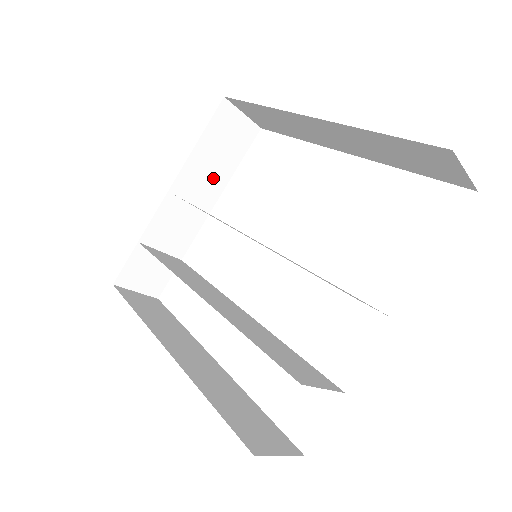
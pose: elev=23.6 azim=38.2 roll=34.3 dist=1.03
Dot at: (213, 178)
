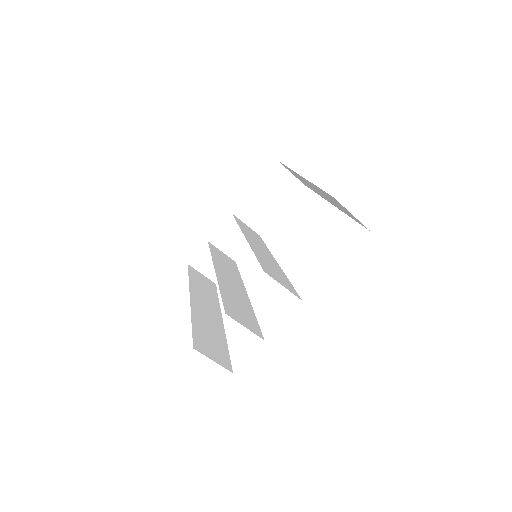
Dot at: (265, 212)
